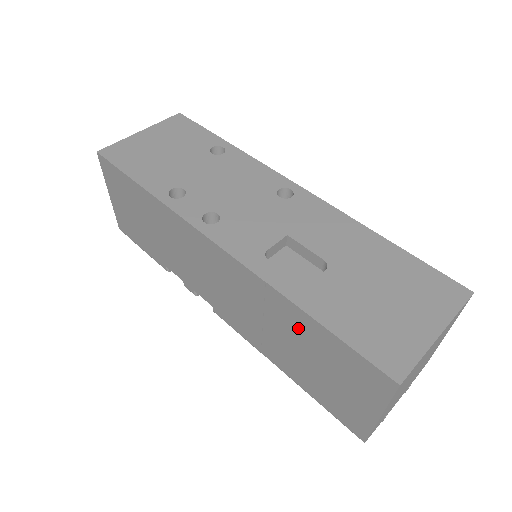
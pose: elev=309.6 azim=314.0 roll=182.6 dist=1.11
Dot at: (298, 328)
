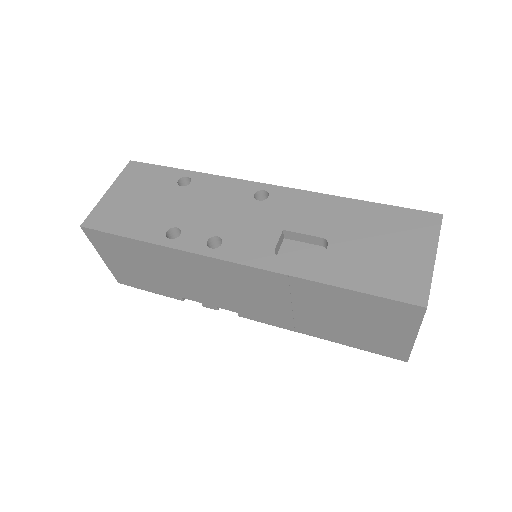
Dot at: (327, 299)
